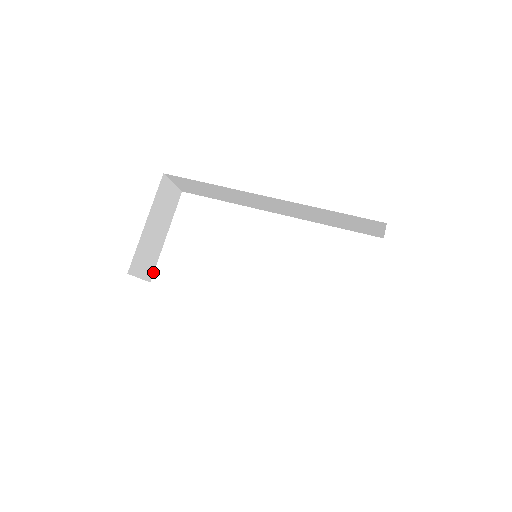
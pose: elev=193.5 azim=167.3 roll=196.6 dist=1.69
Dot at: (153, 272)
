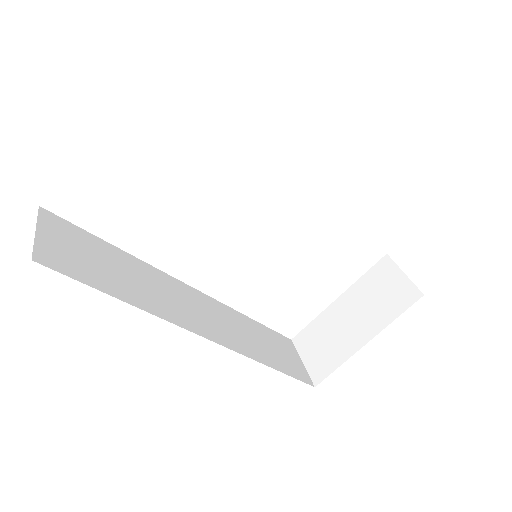
Dot at: occluded
